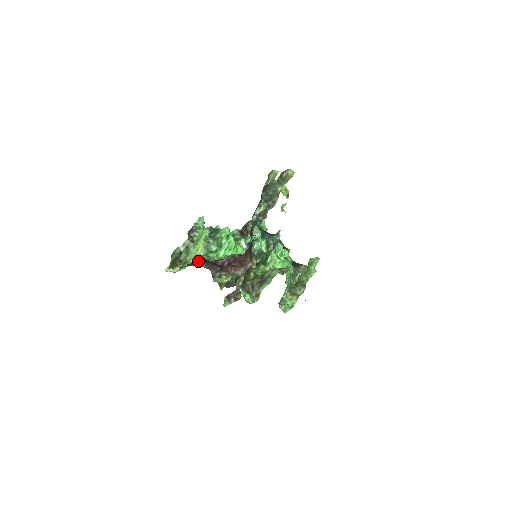
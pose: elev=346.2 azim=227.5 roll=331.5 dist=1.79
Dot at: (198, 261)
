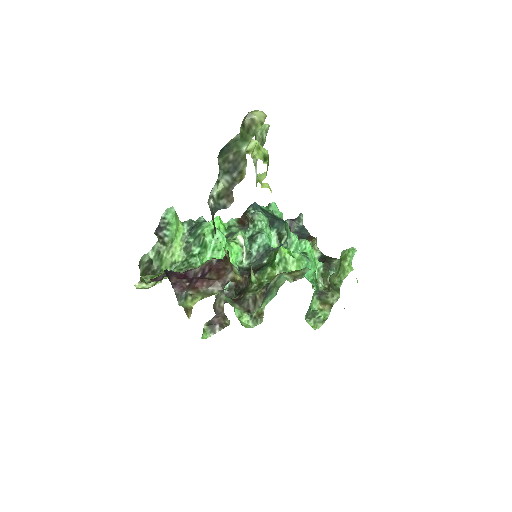
Dot at: occluded
